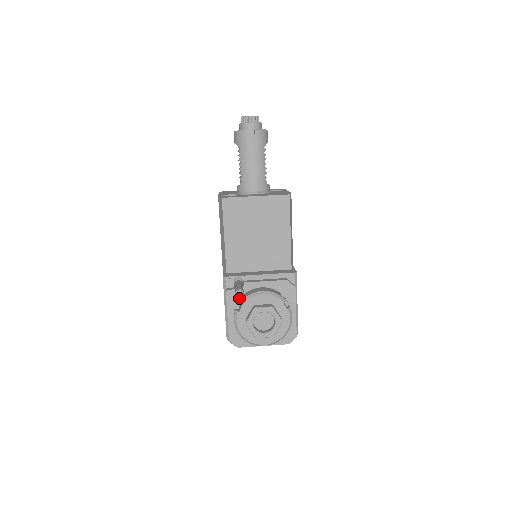
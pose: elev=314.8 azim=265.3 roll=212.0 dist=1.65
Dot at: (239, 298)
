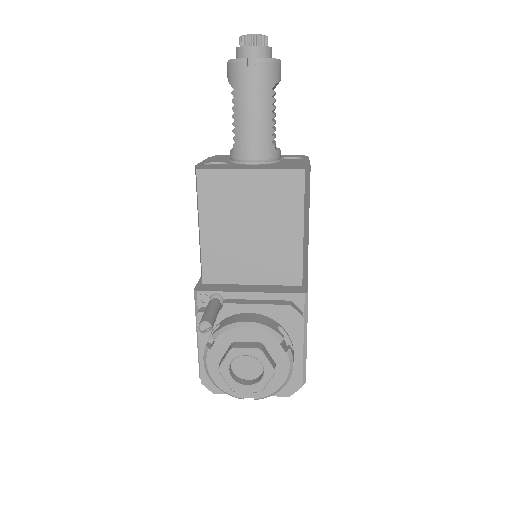
Dot at: (215, 325)
